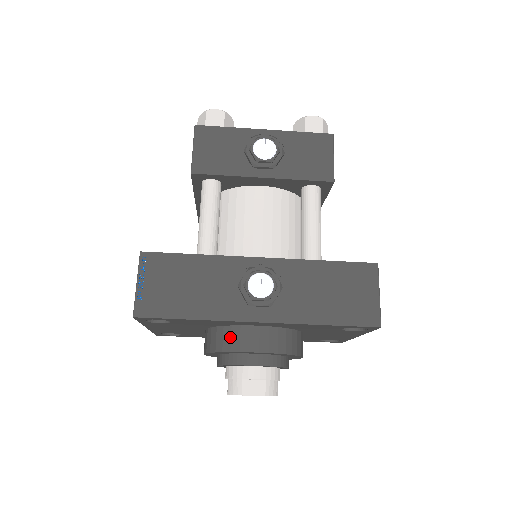
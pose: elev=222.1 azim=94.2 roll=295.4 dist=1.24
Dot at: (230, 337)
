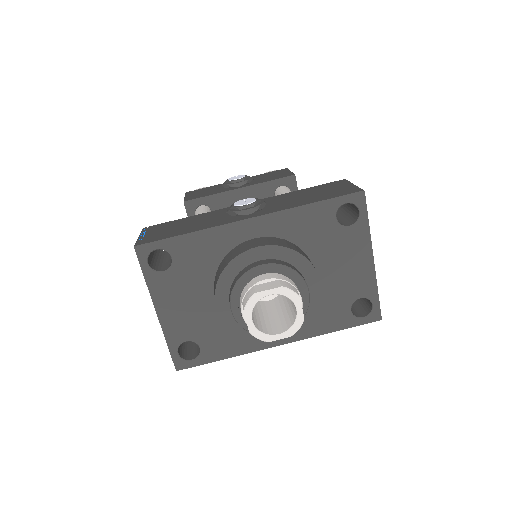
Dot at: (231, 254)
